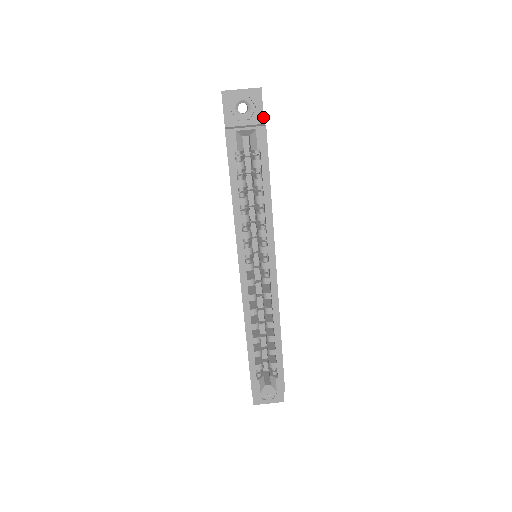
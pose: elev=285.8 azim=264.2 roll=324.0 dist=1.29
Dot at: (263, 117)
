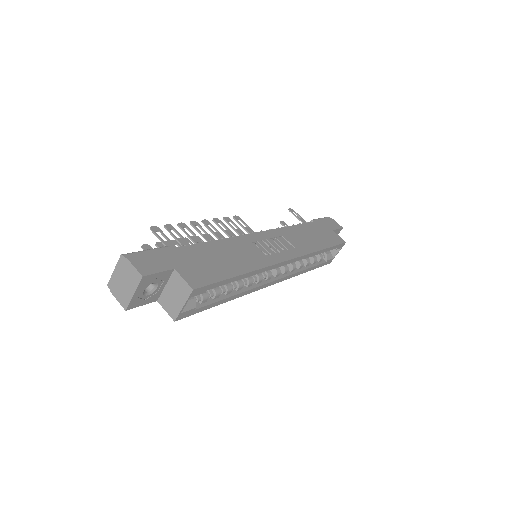
Dot at: (168, 271)
